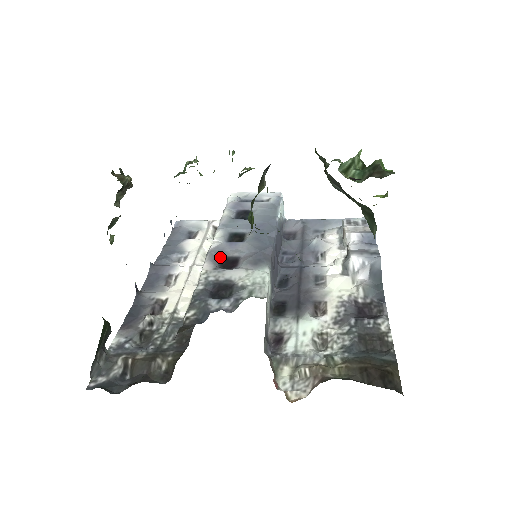
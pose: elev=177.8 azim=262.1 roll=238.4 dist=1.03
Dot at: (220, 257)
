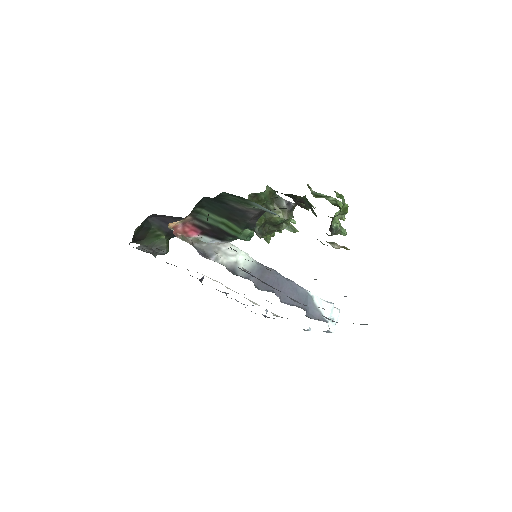
Dot at: occluded
